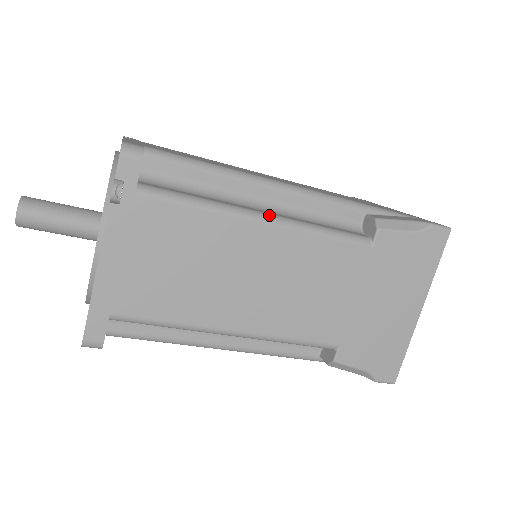
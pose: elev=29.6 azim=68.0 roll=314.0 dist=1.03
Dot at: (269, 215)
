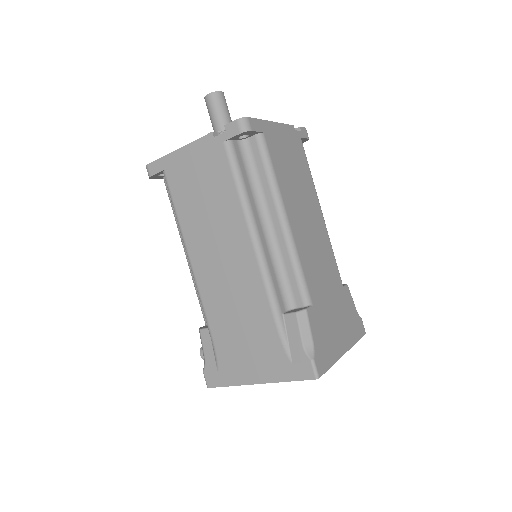
Dot at: occluded
